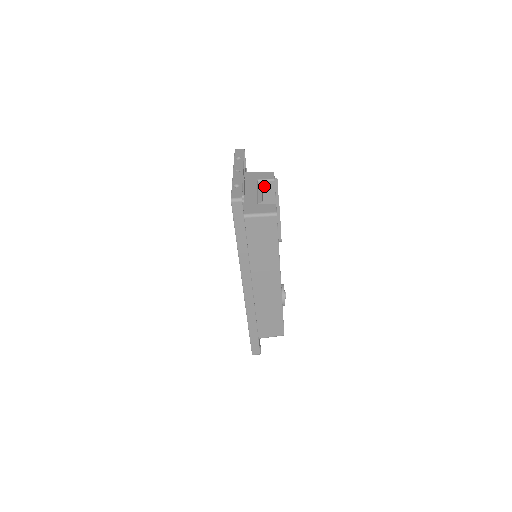
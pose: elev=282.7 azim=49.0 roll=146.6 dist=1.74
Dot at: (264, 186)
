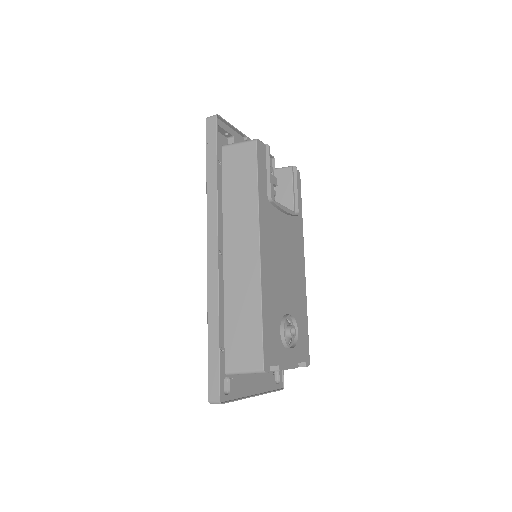
Dot at: (280, 175)
